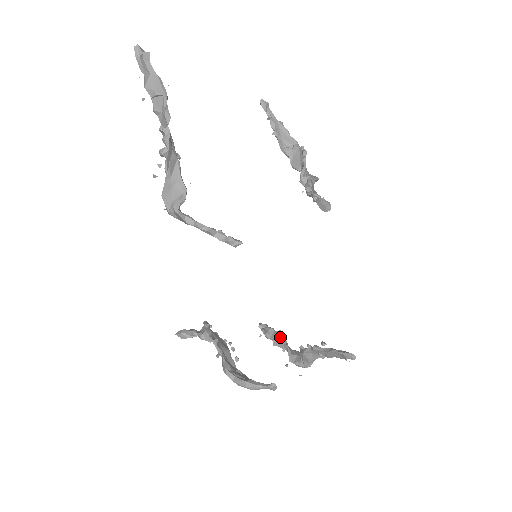
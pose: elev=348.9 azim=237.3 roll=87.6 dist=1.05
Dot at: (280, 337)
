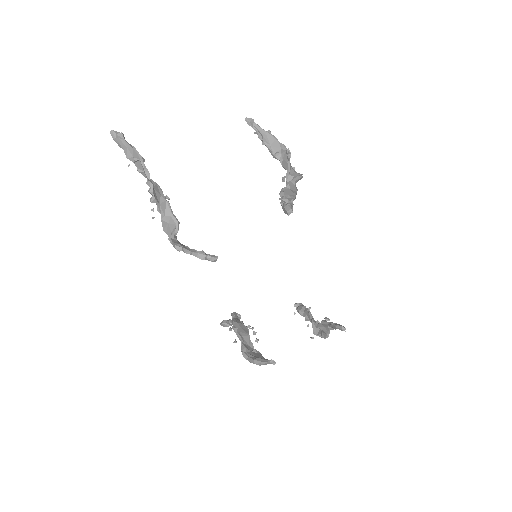
Dot at: (308, 313)
